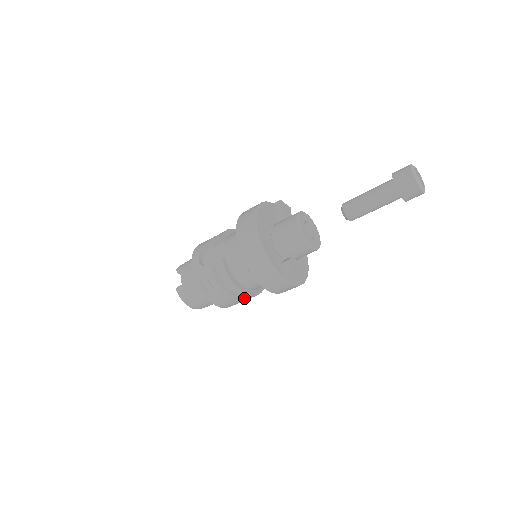
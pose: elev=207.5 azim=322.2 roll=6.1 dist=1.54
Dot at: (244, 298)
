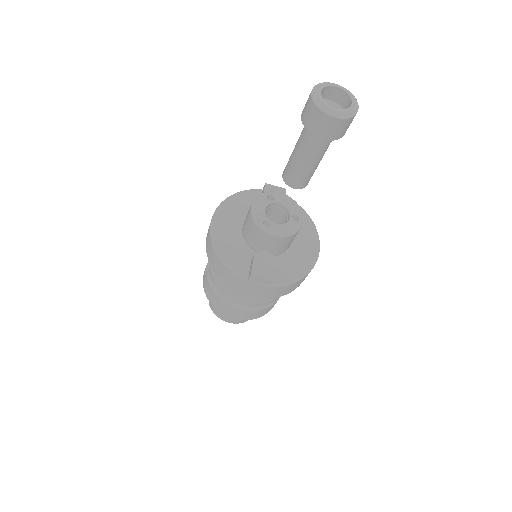
Dot at: (260, 307)
